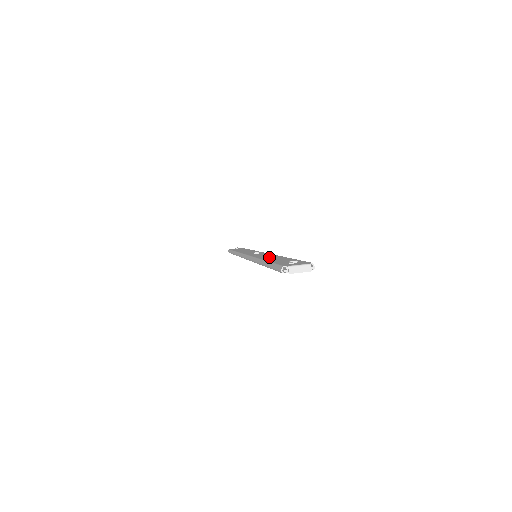
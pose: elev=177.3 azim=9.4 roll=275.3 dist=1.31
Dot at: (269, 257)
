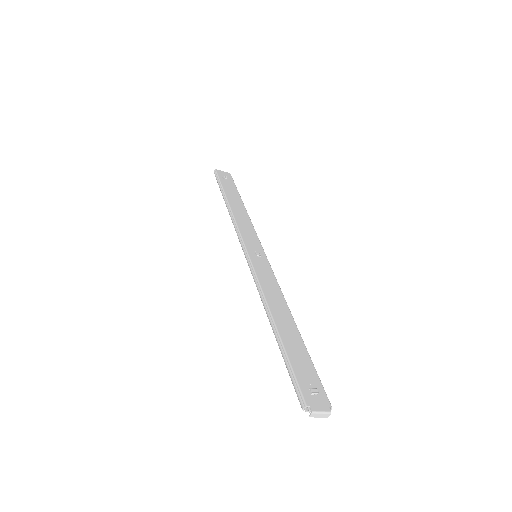
Dot at: (279, 310)
